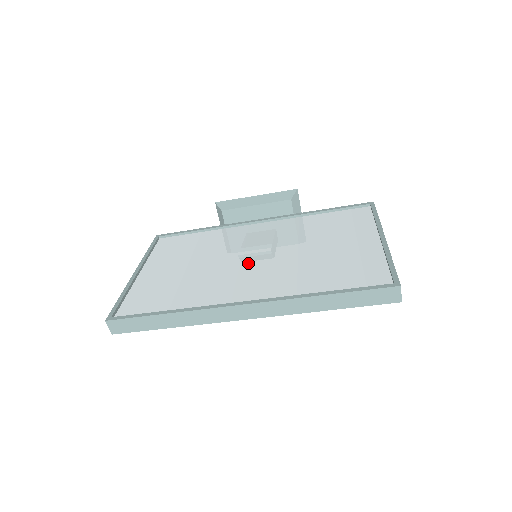
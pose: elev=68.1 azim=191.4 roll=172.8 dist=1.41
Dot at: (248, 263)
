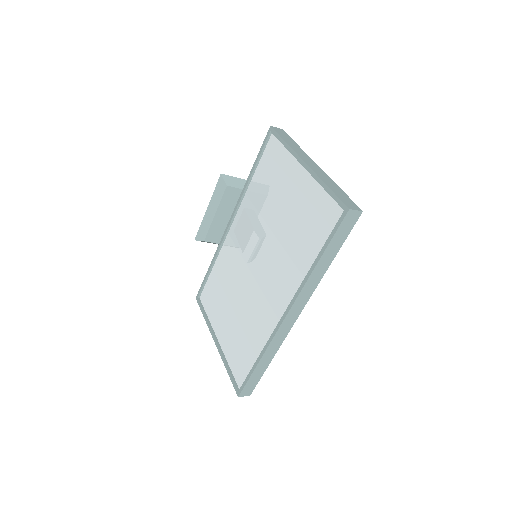
Dot at: (258, 273)
